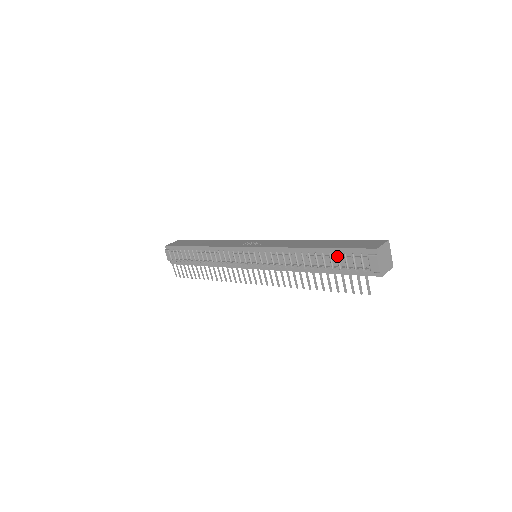
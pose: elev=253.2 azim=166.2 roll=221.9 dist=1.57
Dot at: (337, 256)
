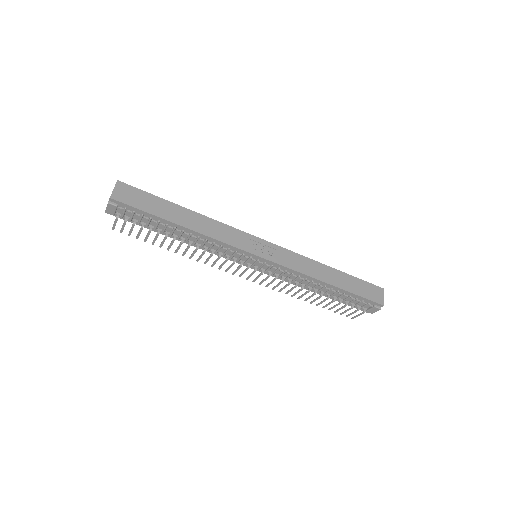
Dot at: (350, 298)
